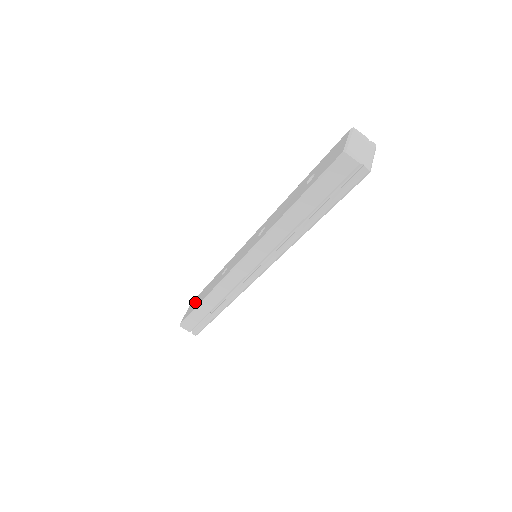
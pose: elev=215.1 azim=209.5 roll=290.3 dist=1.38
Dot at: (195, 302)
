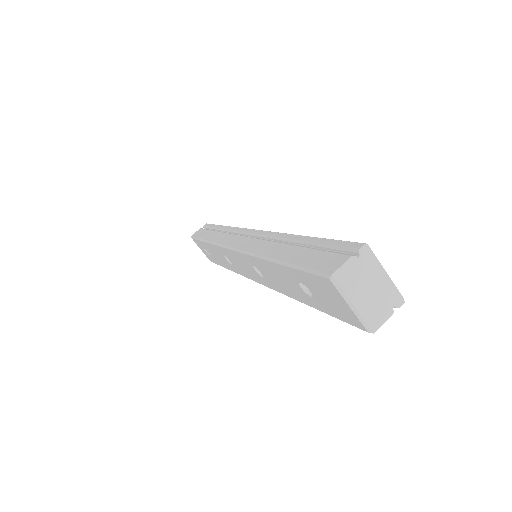
Dot at: (204, 249)
